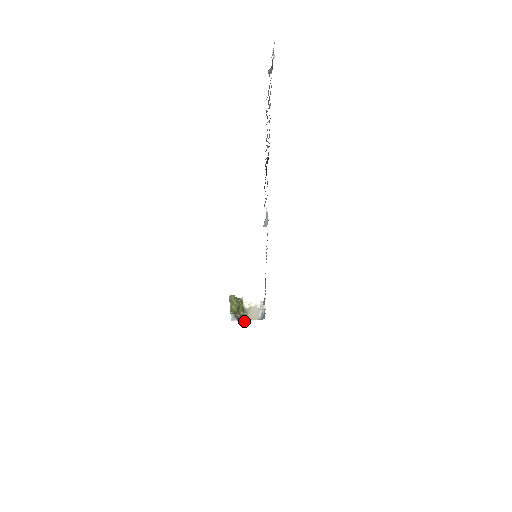
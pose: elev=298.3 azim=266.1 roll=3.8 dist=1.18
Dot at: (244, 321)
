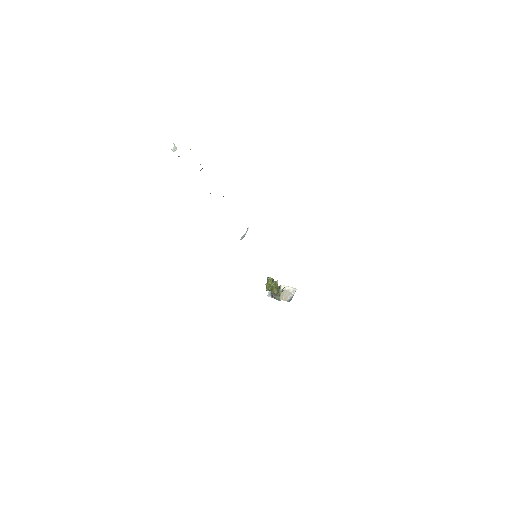
Dot at: (278, 299)
